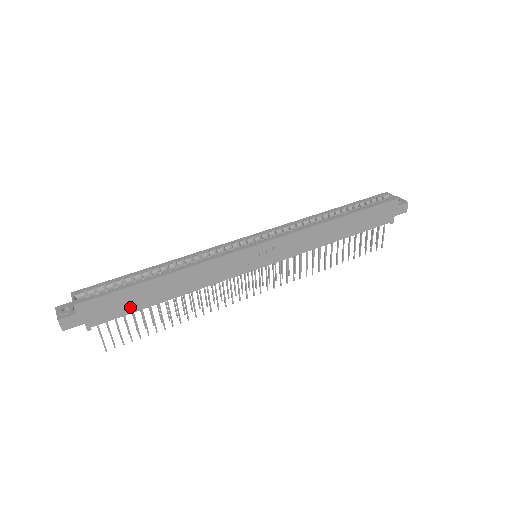
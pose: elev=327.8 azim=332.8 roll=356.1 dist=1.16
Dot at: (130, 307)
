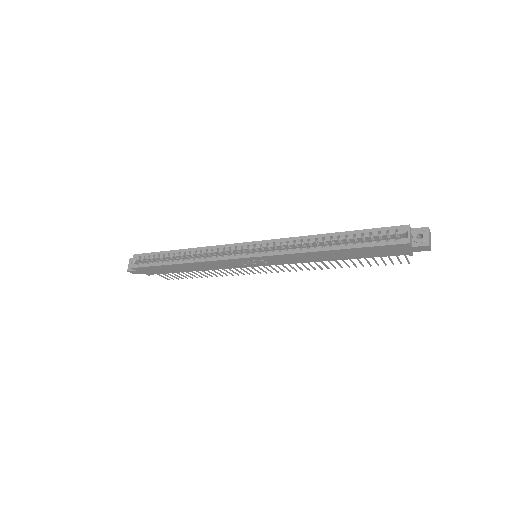
Dot at: (167, 271)
